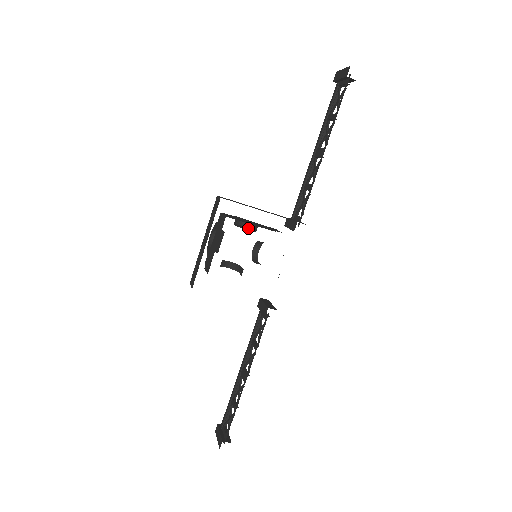
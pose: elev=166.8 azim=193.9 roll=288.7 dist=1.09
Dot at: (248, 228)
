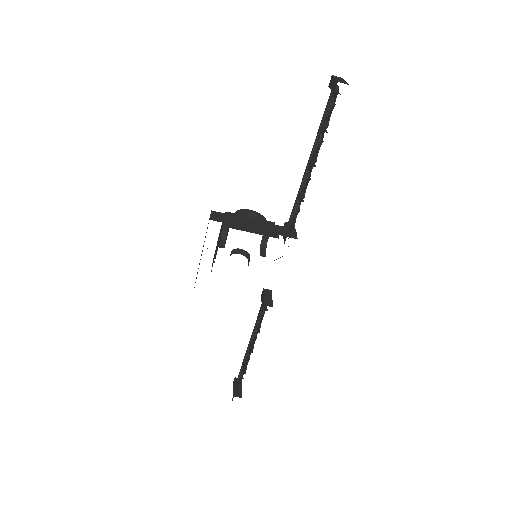
Dot at: occluded
